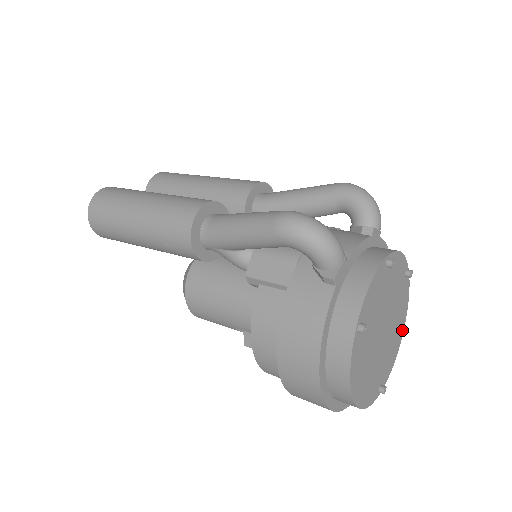
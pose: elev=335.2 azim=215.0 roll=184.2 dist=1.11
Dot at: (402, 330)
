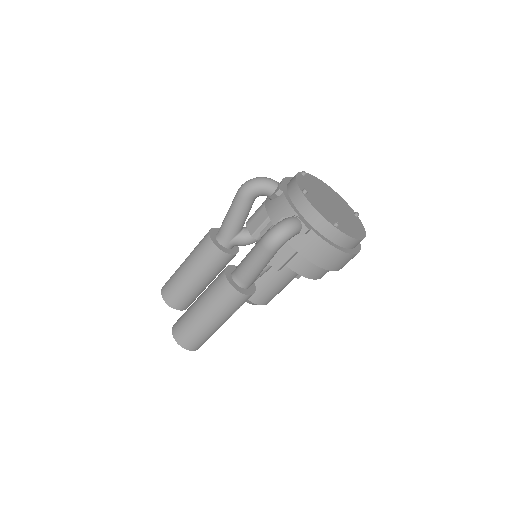
Dot at: (328, 186)
